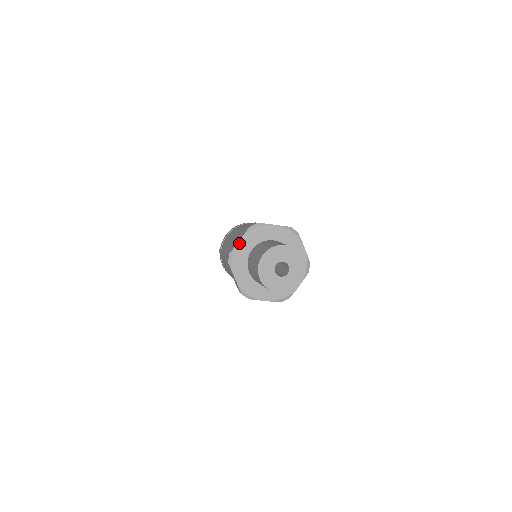
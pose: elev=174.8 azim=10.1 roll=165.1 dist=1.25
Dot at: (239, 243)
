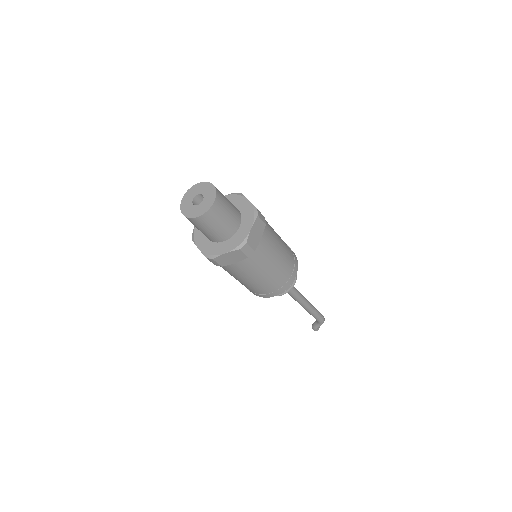
Dot at: occluded
